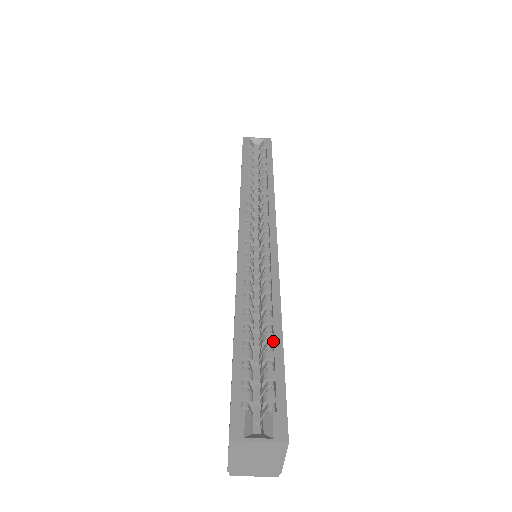
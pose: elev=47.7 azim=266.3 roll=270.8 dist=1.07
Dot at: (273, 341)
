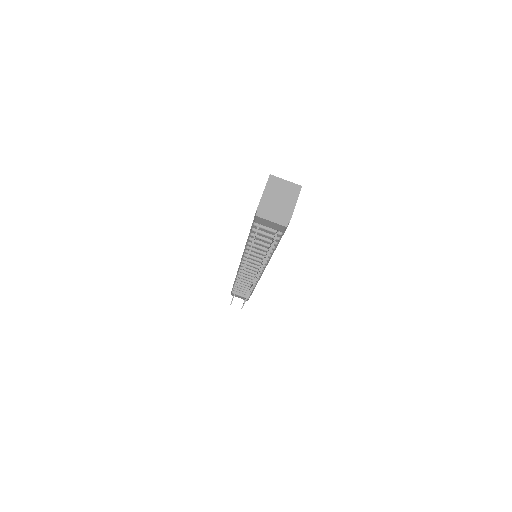
Dot at: occluded
